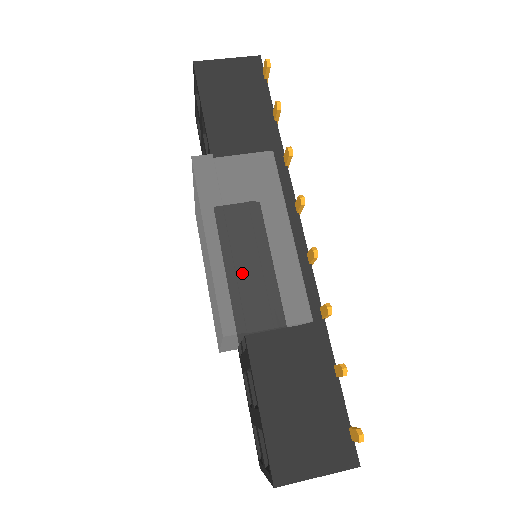
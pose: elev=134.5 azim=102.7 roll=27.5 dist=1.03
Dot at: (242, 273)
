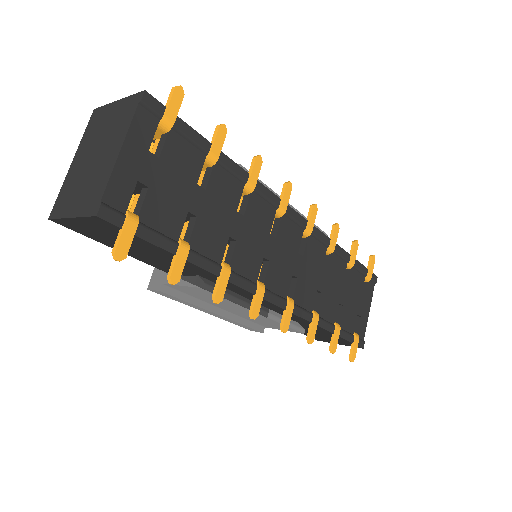
Dot at: occluded
